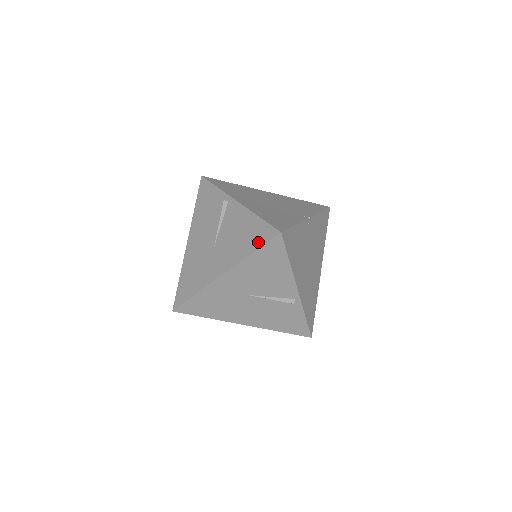
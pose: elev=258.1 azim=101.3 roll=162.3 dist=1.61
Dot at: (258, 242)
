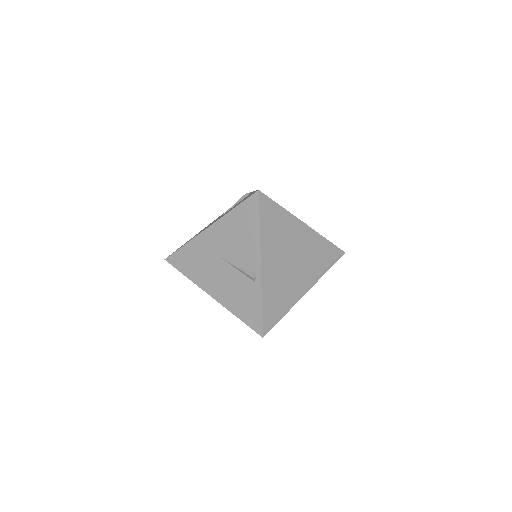
Dot at: (242, 201)
